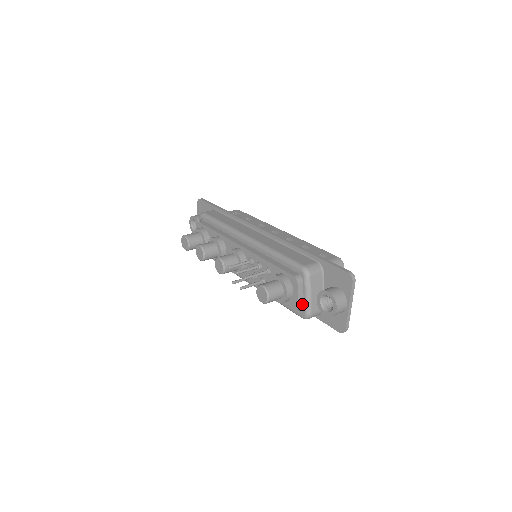
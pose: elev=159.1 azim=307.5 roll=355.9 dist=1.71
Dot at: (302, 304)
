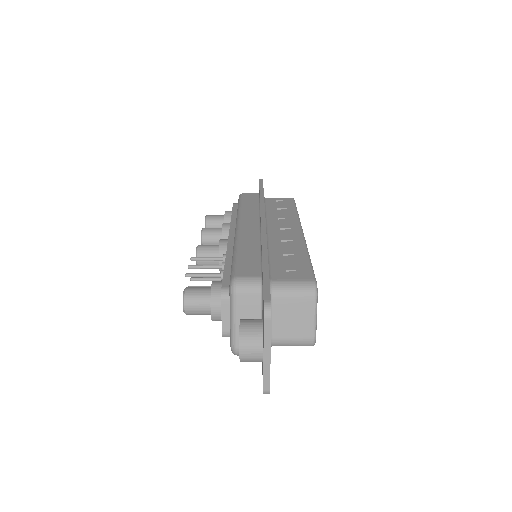
Dot at: (229, 331)
